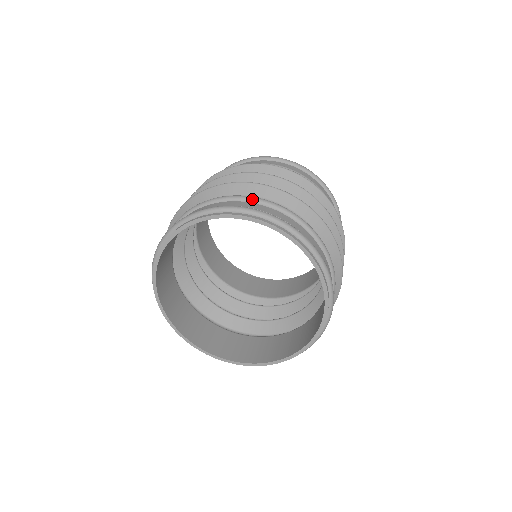
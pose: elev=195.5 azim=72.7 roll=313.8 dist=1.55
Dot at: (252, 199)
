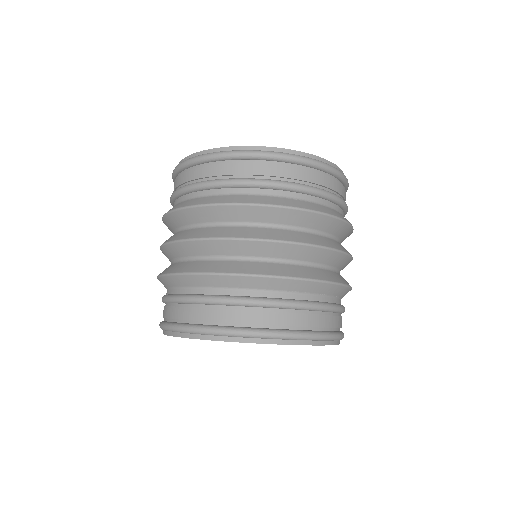
Dot at: (307, 309)
